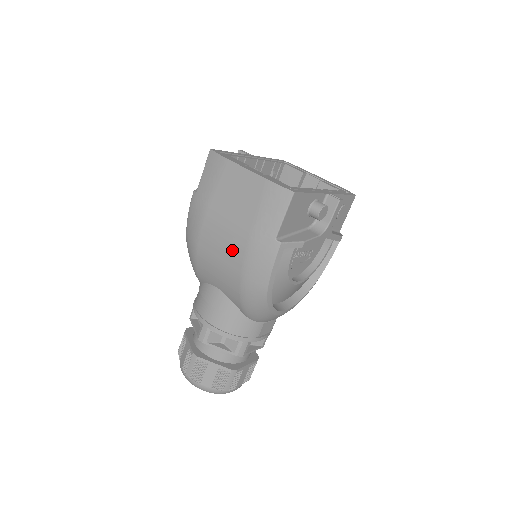
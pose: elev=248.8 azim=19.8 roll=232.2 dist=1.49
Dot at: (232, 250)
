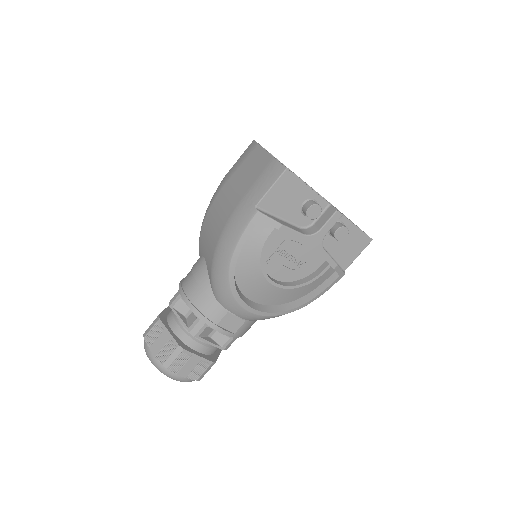
Dot at: (224, 215)
